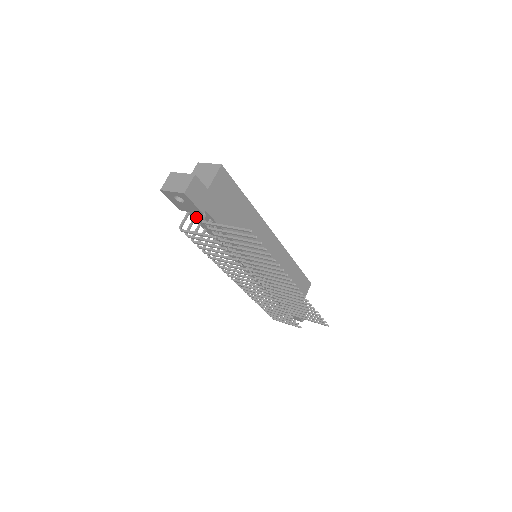
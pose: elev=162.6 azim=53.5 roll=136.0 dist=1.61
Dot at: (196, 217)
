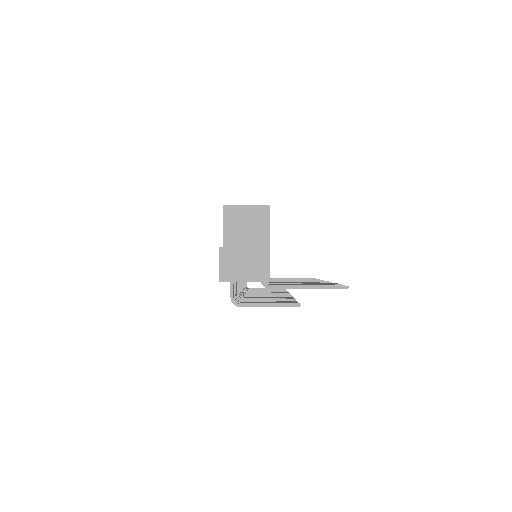
Dot at: occluded
